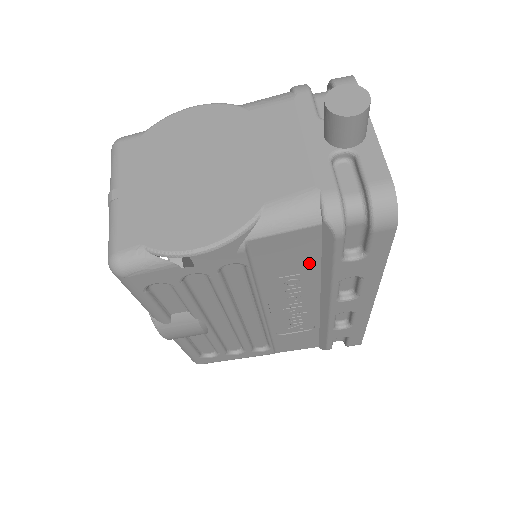
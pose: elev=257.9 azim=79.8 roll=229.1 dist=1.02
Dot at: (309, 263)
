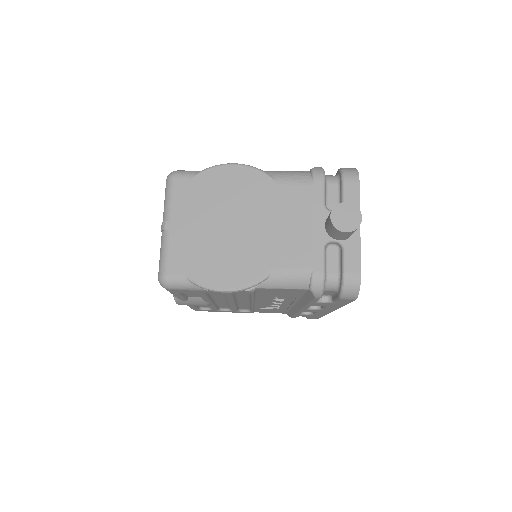
Dot at: (294, 296)
